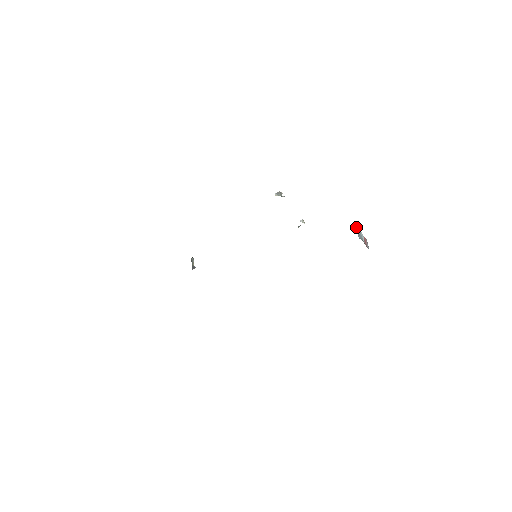
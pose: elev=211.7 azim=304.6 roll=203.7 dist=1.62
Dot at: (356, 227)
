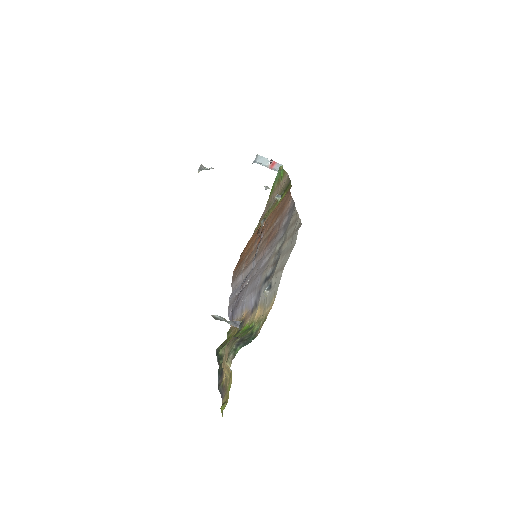
Dot at: (257, 155)
